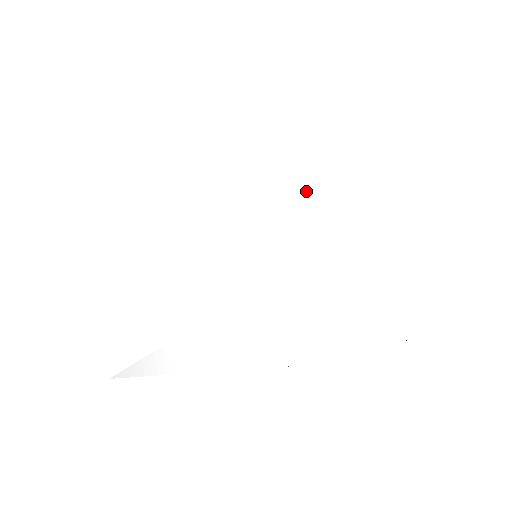
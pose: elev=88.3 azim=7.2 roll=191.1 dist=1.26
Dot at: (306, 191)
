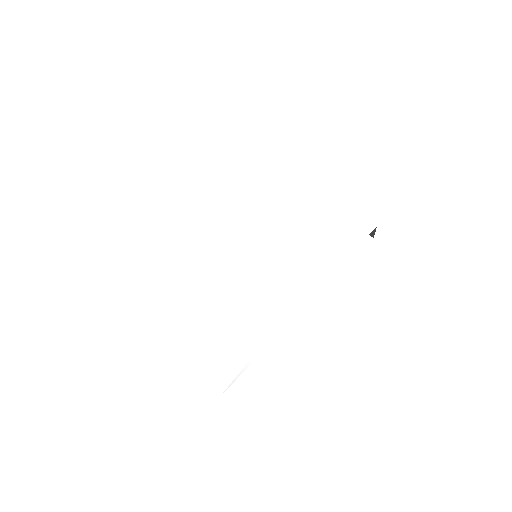
Dot at: (238, 194)
